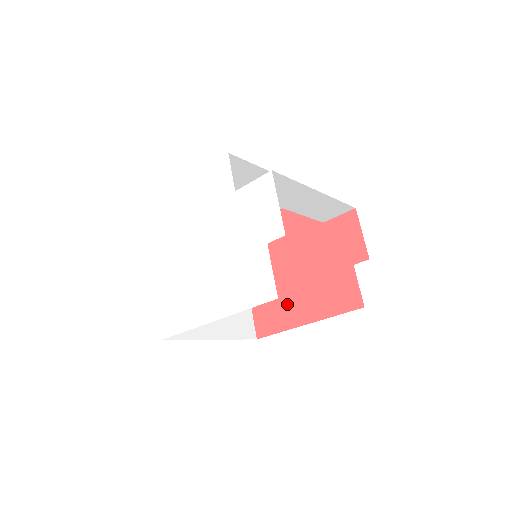
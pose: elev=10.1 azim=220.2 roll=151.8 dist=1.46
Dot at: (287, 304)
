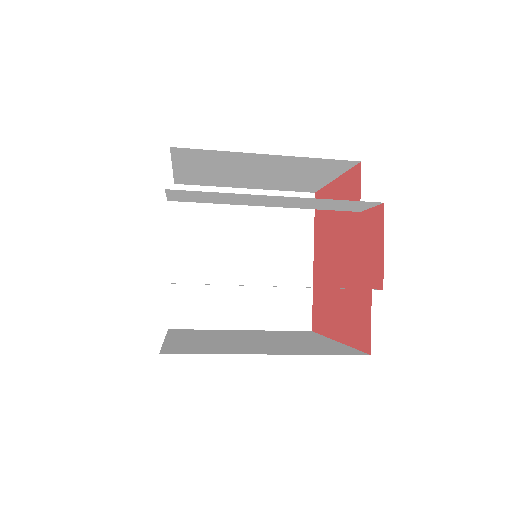
Dot at: (329, 305)
